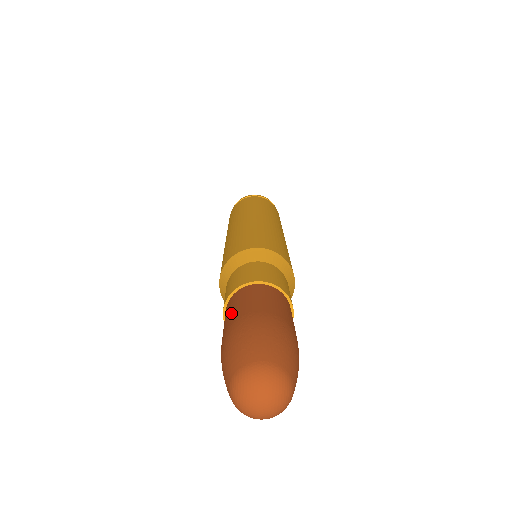
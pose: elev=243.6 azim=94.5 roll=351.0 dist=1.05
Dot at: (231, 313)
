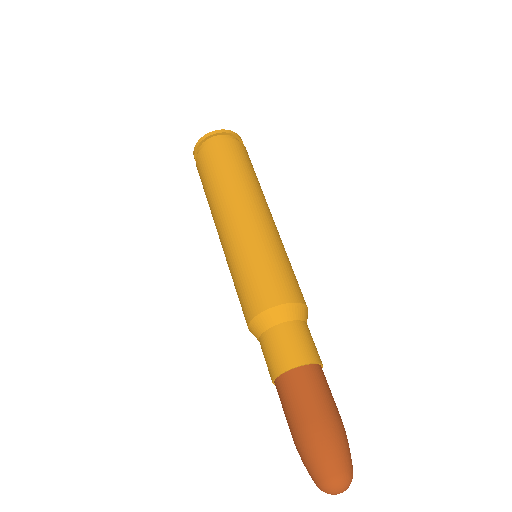
Dot at: (314, 400)
